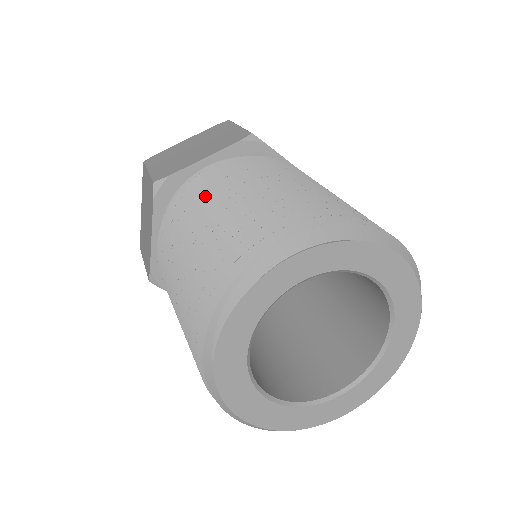
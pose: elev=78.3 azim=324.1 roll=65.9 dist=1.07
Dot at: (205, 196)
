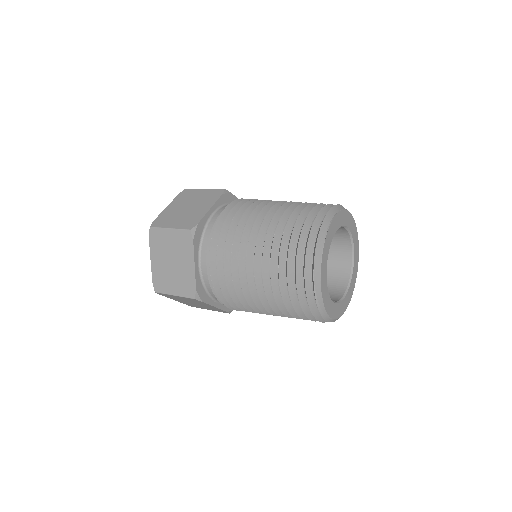
Dot at: (235, 282)
